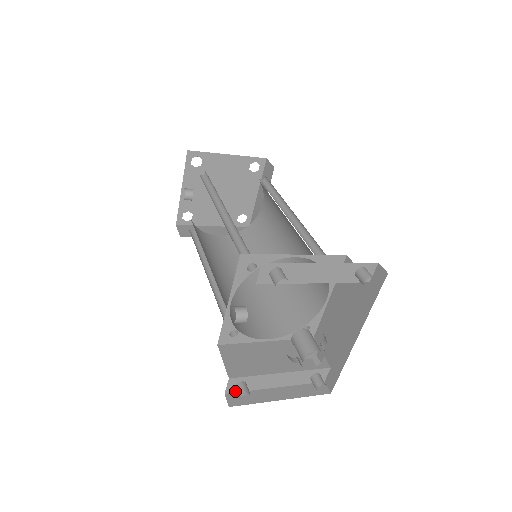
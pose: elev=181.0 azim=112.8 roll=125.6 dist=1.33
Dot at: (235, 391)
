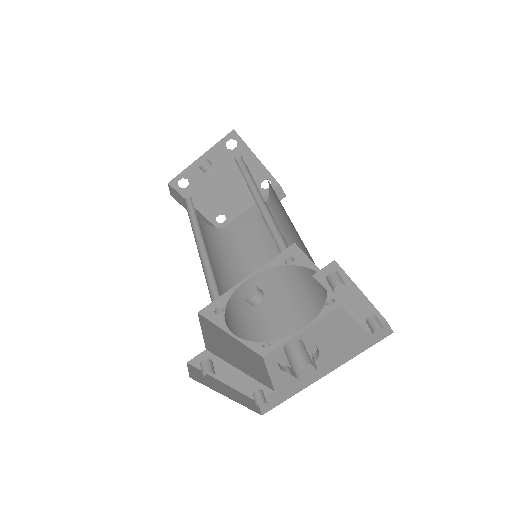
Dot at: (196, 365)
